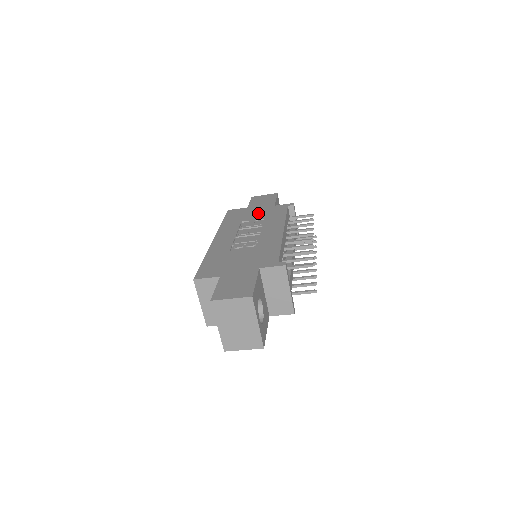
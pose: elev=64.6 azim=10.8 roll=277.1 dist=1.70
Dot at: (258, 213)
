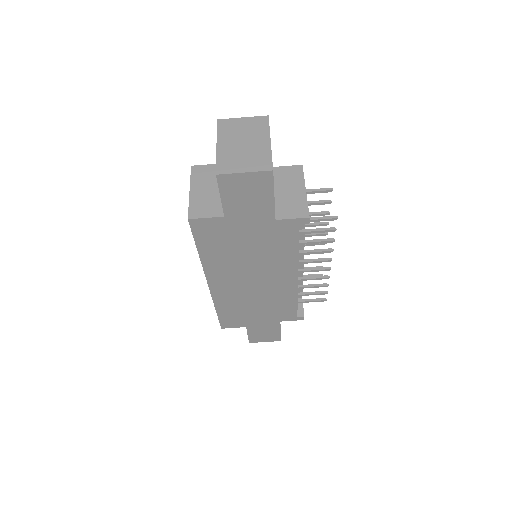
Dot at: occluded
